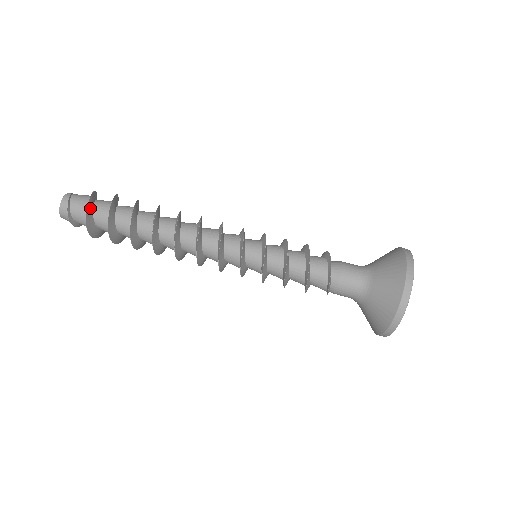
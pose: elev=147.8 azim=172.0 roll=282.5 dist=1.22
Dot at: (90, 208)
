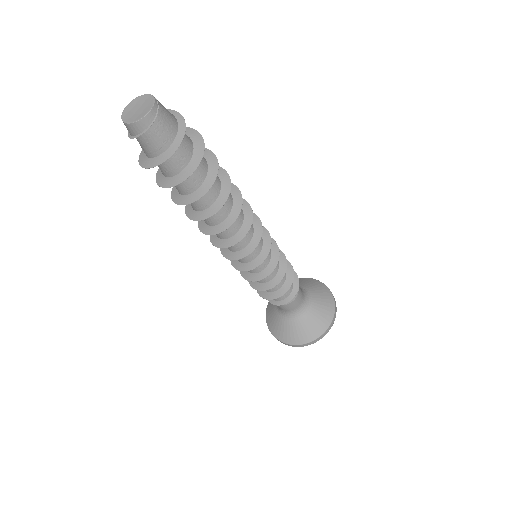
Dot at: (164, 159)
